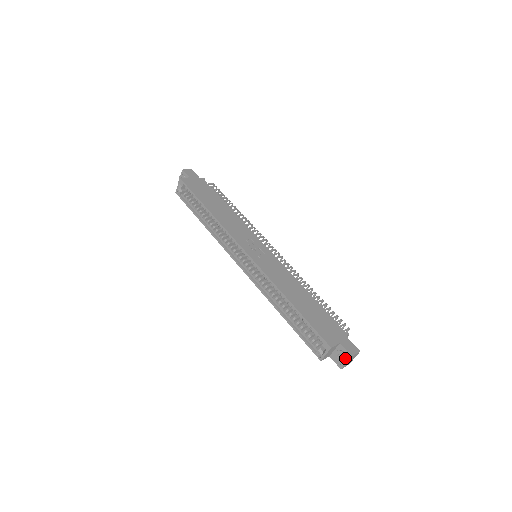
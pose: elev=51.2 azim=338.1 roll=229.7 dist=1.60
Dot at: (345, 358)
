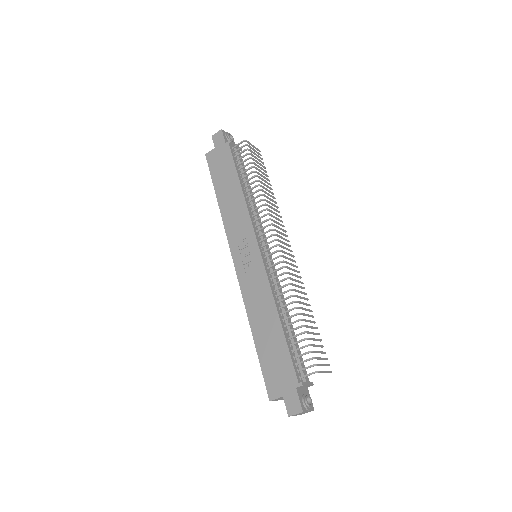
Dot at: occluded
